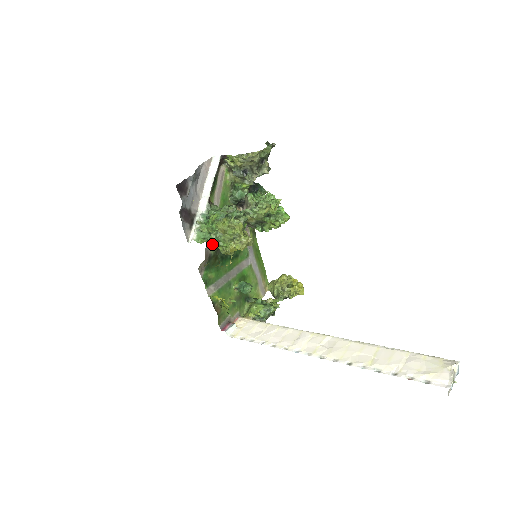
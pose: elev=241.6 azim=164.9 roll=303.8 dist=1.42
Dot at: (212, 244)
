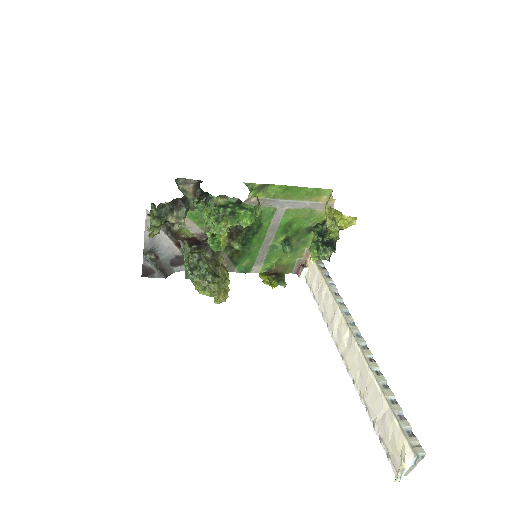
Dot at: occluded
